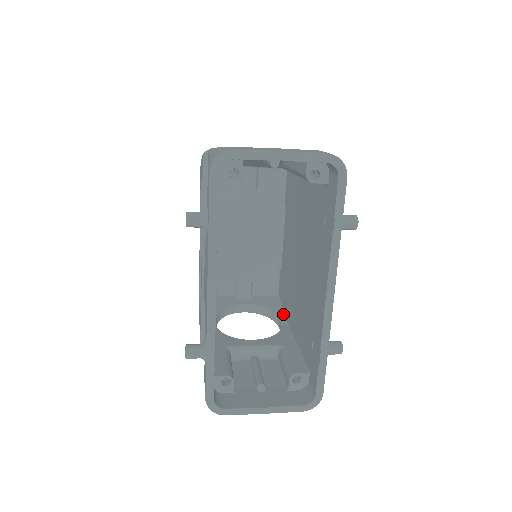
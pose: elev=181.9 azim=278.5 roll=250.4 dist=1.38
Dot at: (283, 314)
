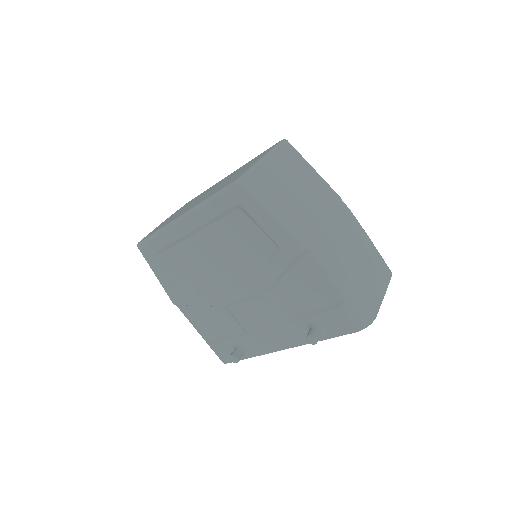
Dot at: occluded
